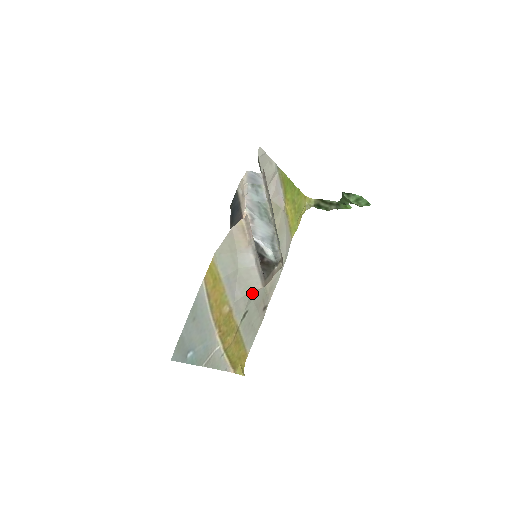
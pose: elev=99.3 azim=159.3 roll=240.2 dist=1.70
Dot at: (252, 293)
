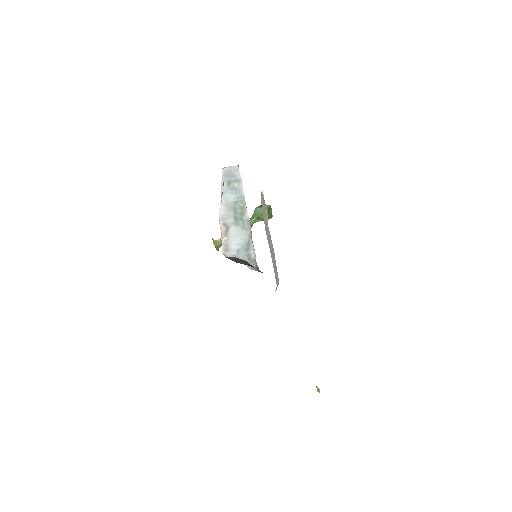
Dot at: occluded
